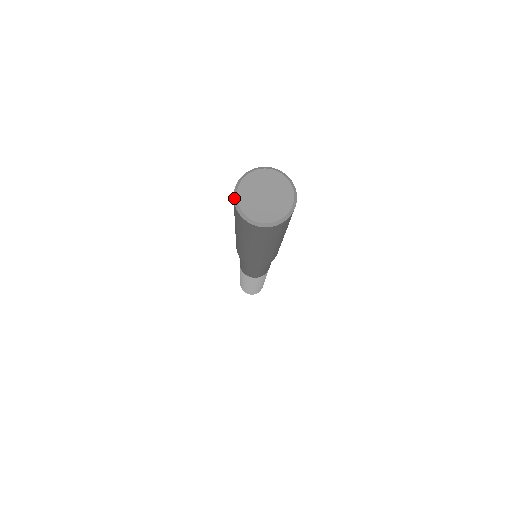
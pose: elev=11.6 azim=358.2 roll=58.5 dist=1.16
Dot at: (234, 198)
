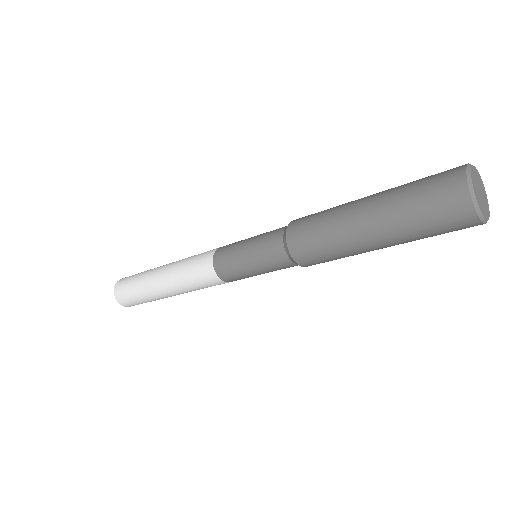
Dot at: (476, 207)
